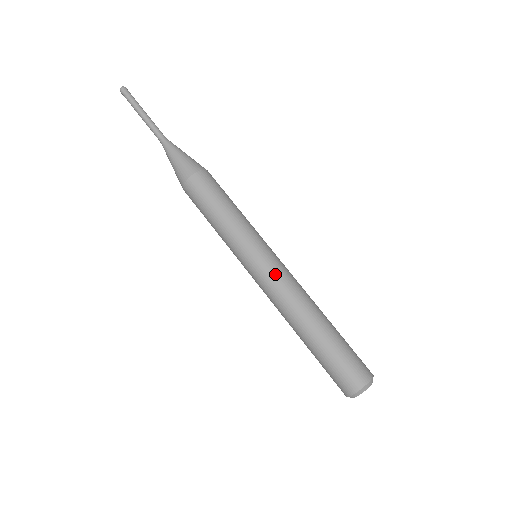
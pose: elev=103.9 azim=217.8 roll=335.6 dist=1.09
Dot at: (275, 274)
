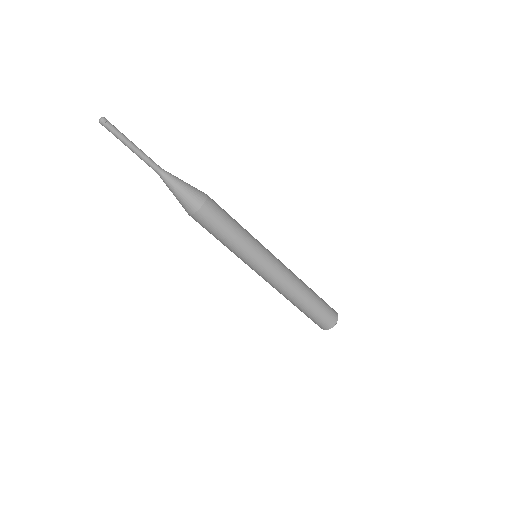
Dot at: (268, 278)
